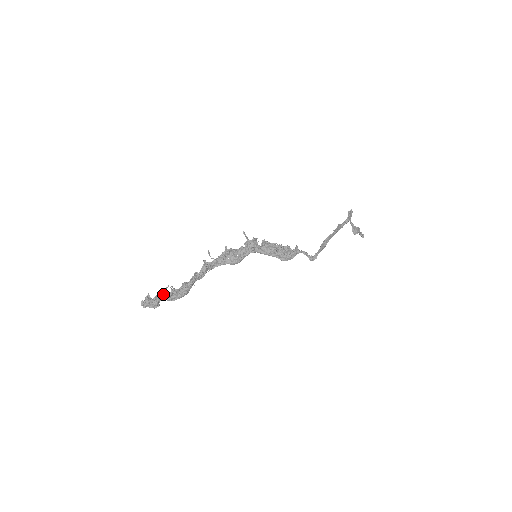
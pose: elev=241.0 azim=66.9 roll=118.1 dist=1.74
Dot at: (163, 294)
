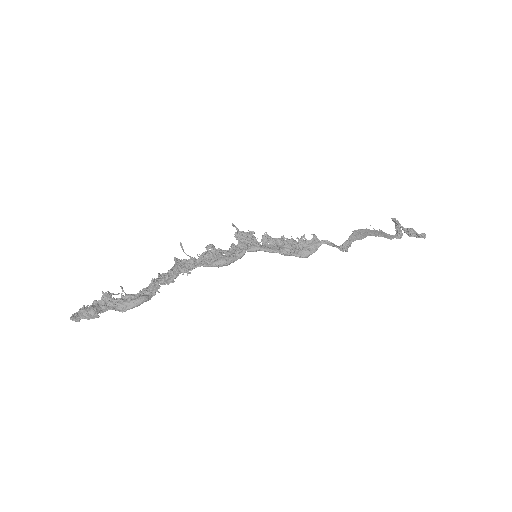
Dot at: (106, 298)
